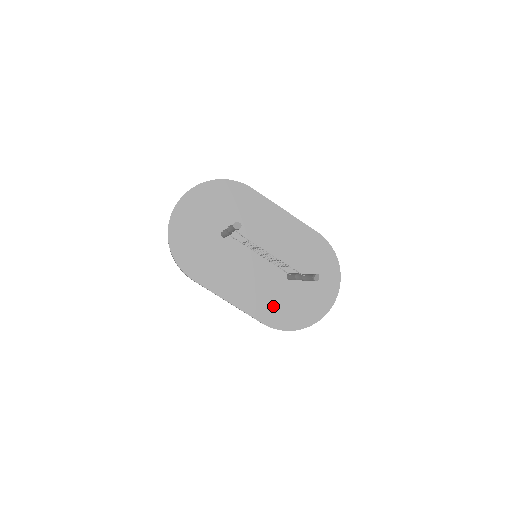
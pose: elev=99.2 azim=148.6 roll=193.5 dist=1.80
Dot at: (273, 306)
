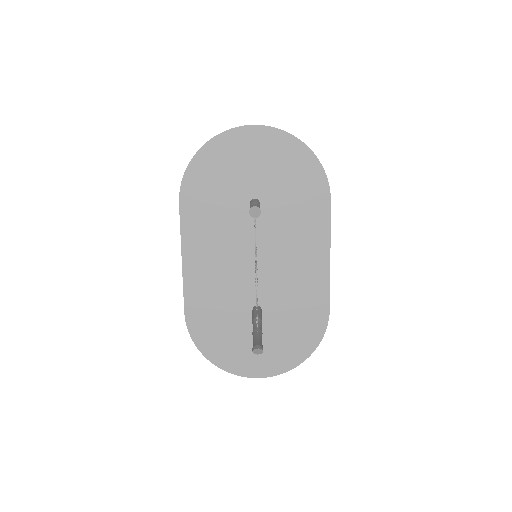
Dot at: (211, 311)
